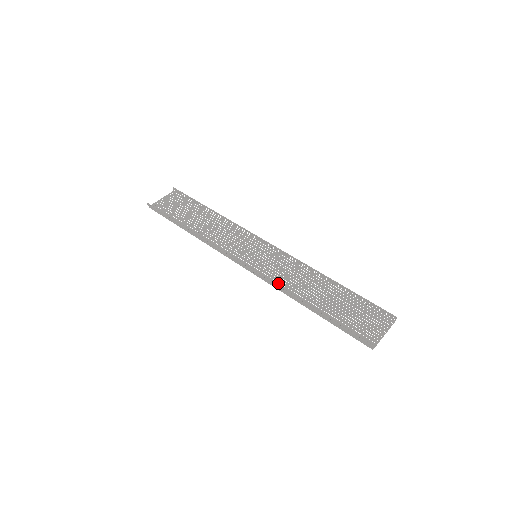
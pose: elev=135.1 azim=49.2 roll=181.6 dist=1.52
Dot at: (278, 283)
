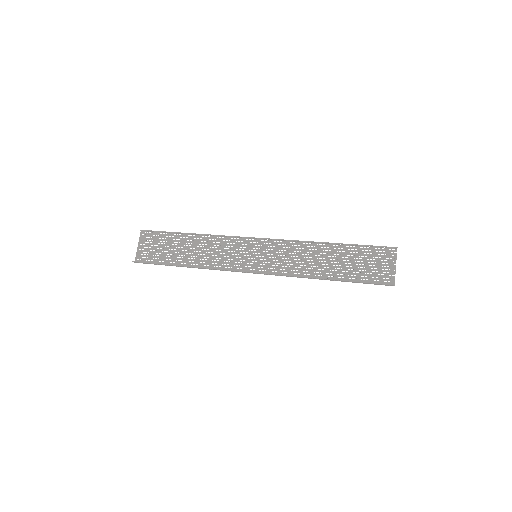
Dot at: (290, 271)
